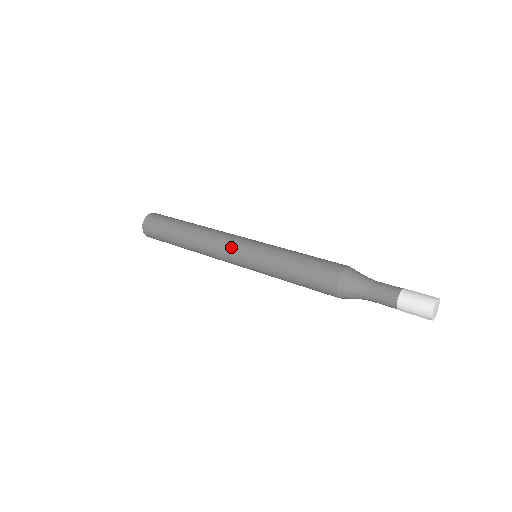
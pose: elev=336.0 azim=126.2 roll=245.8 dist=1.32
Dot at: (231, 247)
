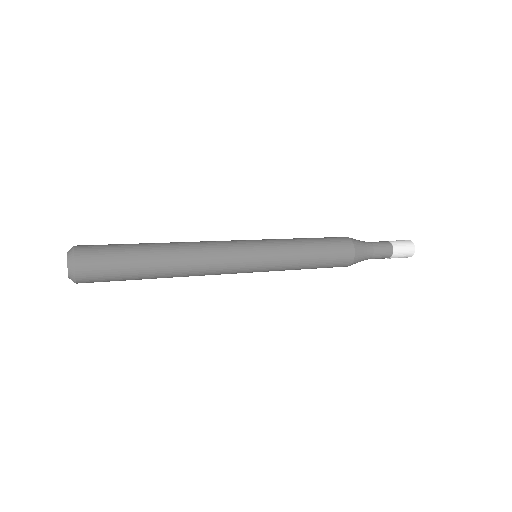
Dot at: (239, 262)
